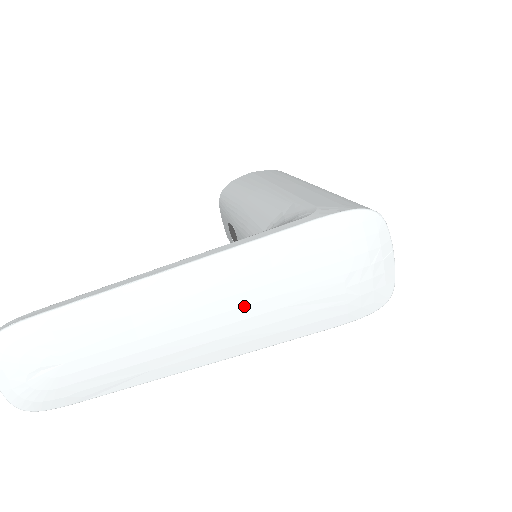
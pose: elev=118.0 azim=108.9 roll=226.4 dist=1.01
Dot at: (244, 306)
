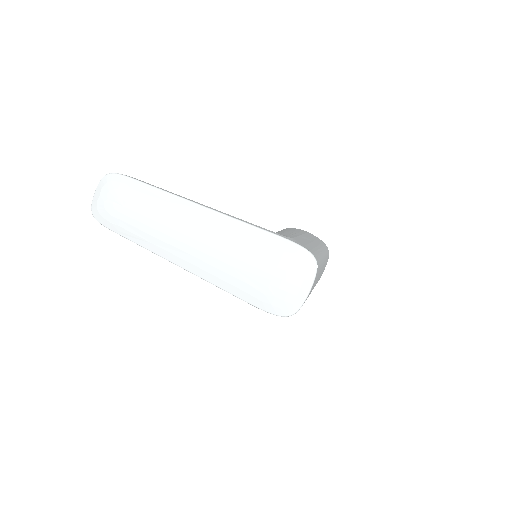
Dot at: (215, 248)
